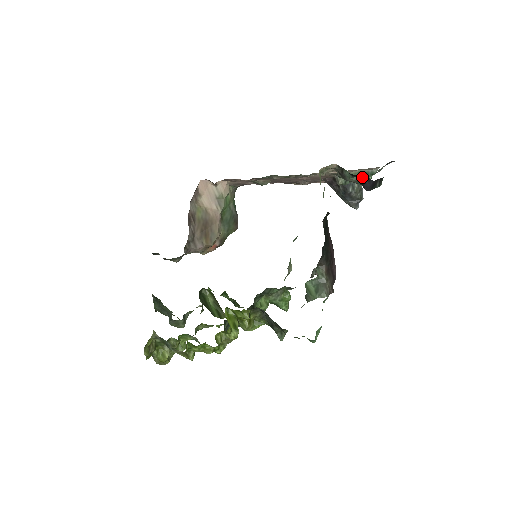
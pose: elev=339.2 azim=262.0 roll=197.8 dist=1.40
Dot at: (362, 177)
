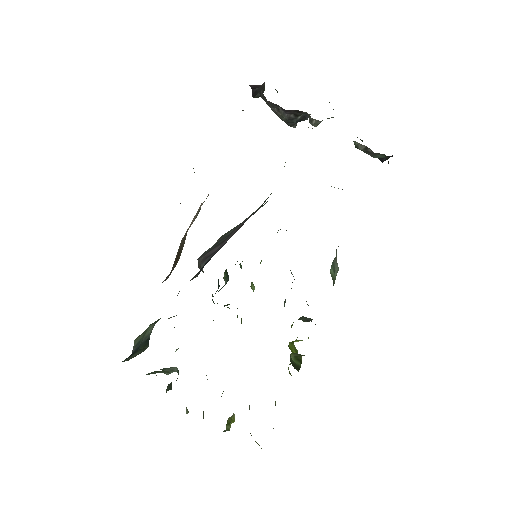
Dot at: (392, 156)
